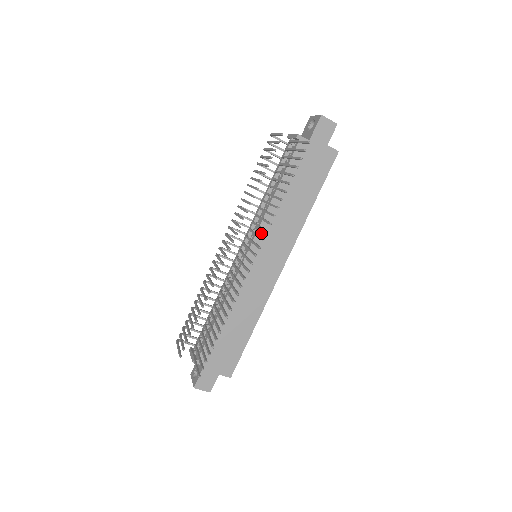
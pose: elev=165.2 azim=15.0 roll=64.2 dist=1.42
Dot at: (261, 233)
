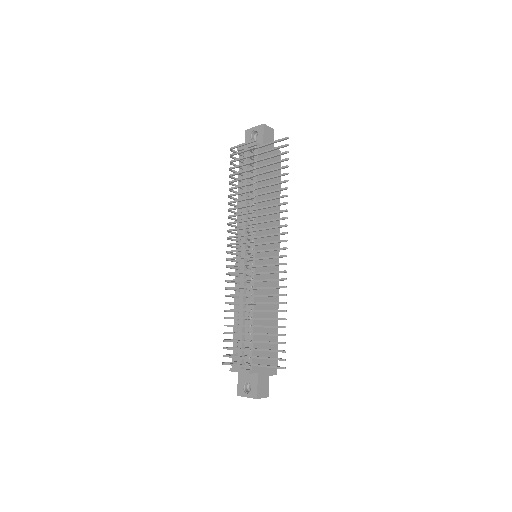
Dot at: (258, 232)
